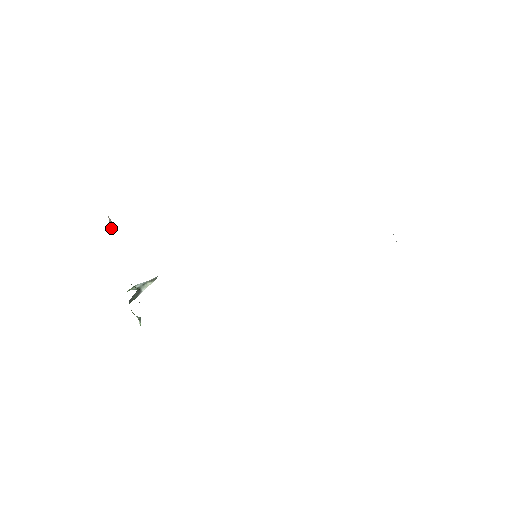
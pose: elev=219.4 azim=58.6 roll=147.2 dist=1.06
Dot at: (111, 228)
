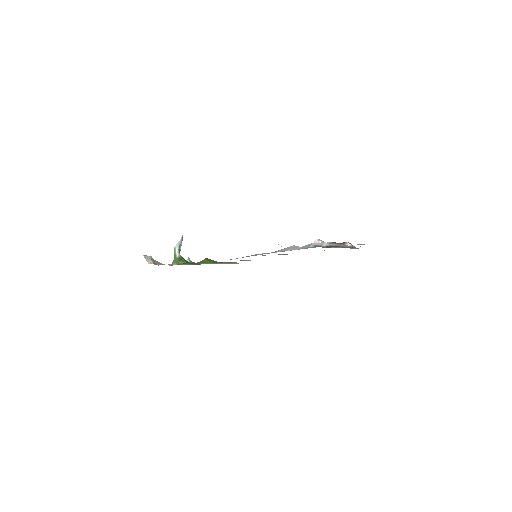
Dot at: (155, 263)
